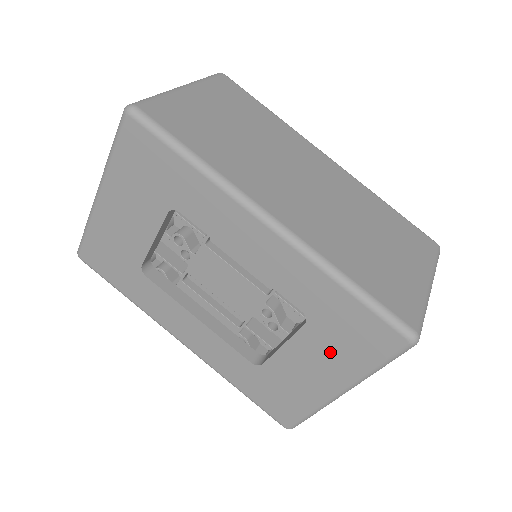
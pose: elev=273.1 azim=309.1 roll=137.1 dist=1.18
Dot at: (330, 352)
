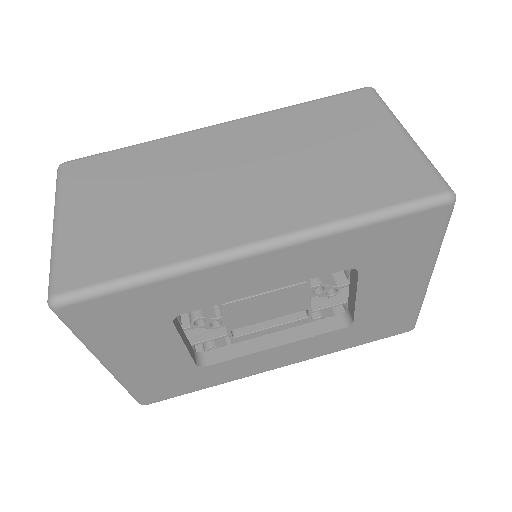
Dot at: (396, 267)
